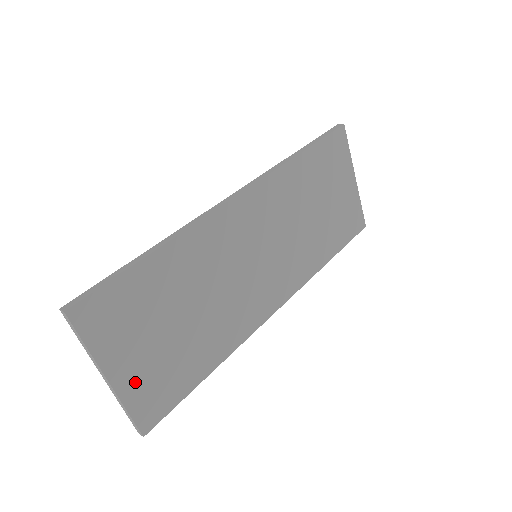
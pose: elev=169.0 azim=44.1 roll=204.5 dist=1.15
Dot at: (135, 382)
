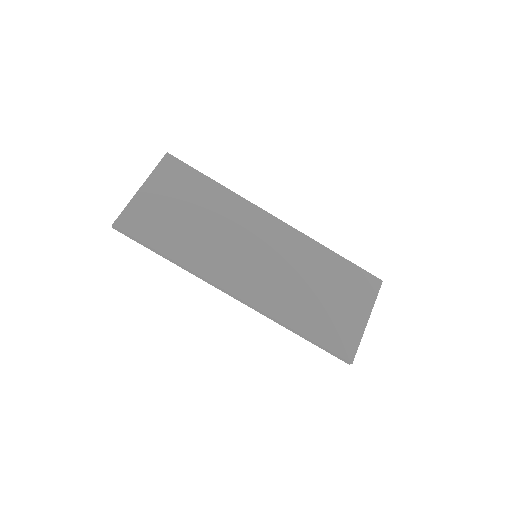
Dot at: (145, 204)
